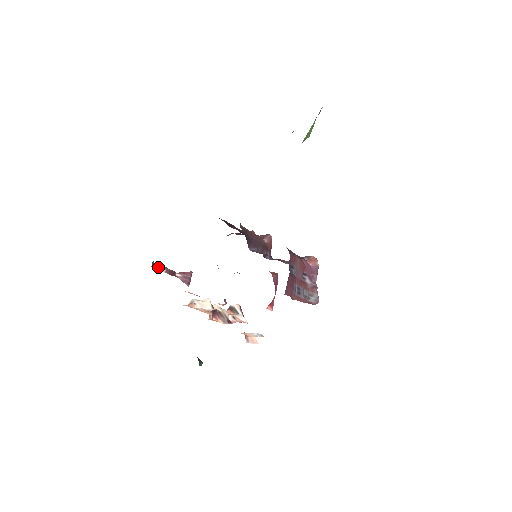
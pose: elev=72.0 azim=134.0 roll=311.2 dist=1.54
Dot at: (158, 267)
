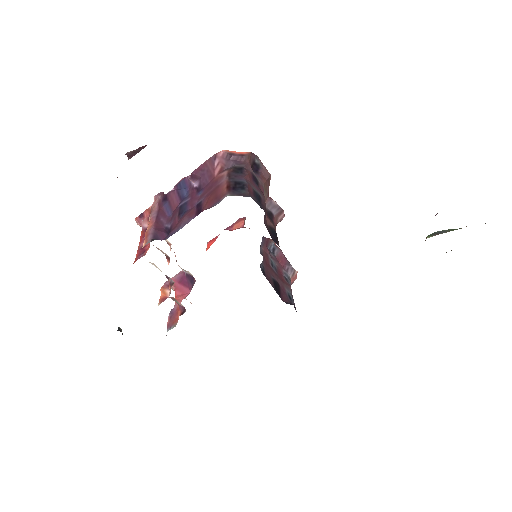
Dot at: occluded
